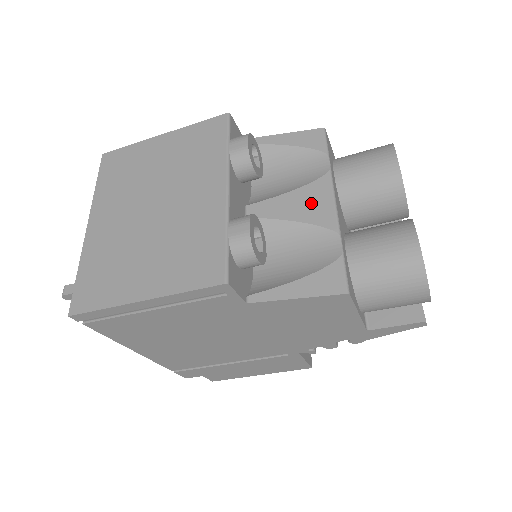
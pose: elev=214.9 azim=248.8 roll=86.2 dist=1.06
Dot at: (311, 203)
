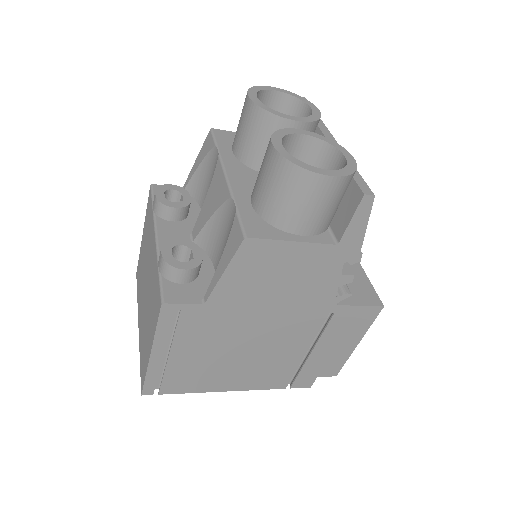
Dot at: (215, 192)
